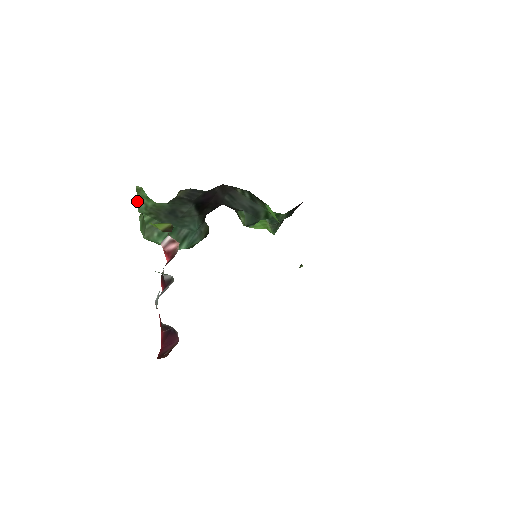
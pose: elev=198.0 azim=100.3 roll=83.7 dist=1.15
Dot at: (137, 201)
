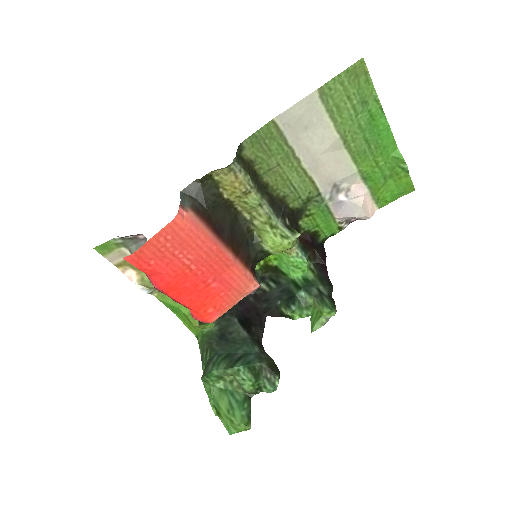
Dot at: (201, 359)
